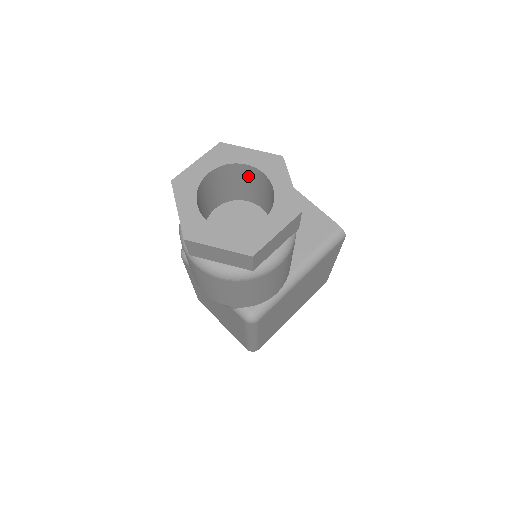
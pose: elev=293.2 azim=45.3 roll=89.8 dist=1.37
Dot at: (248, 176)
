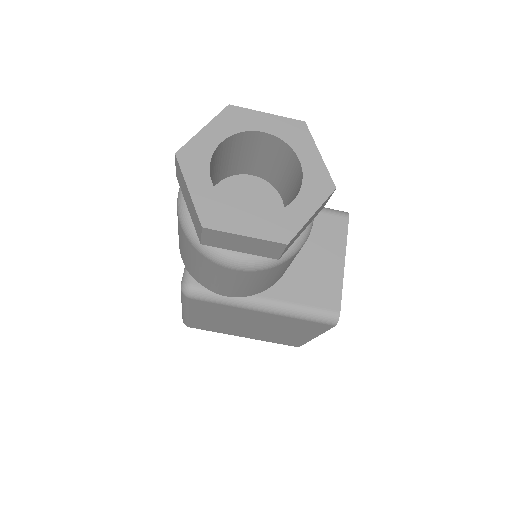
Dot at: (295, 174)
